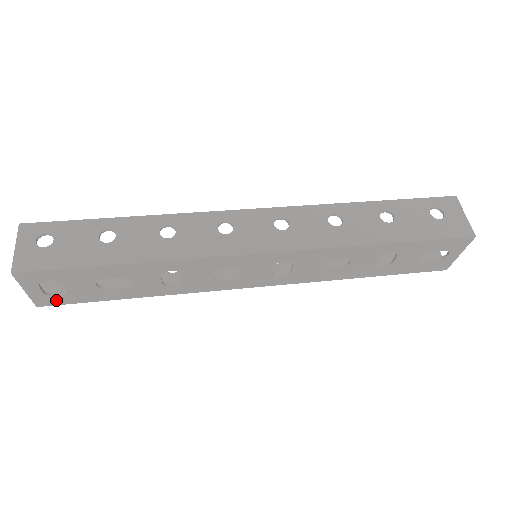
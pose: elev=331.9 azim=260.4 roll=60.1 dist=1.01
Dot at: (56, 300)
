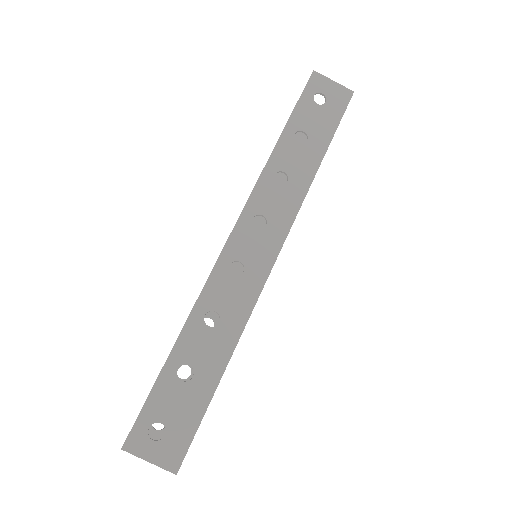
Dot at: occluded
